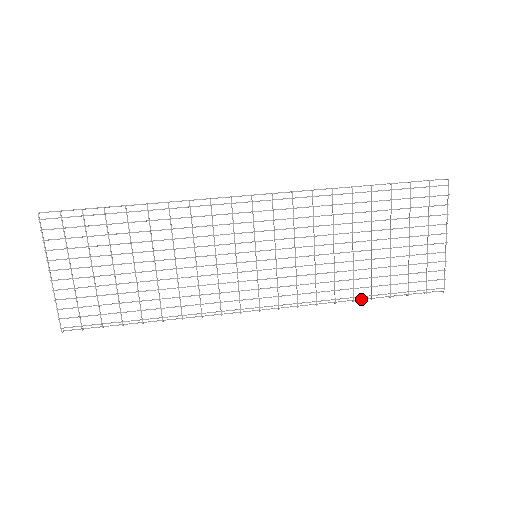
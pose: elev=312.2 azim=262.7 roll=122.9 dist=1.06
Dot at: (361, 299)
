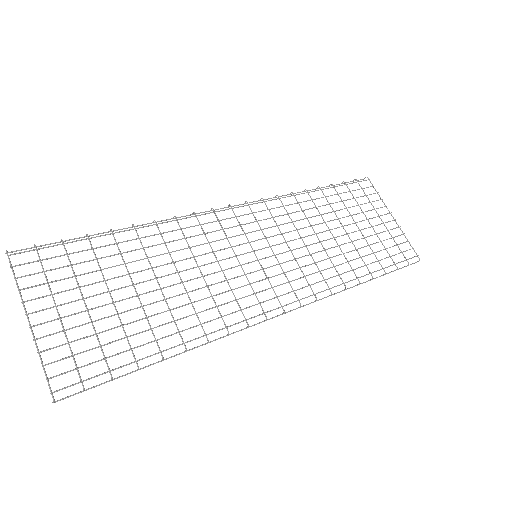
Dot at: (364, 282)
